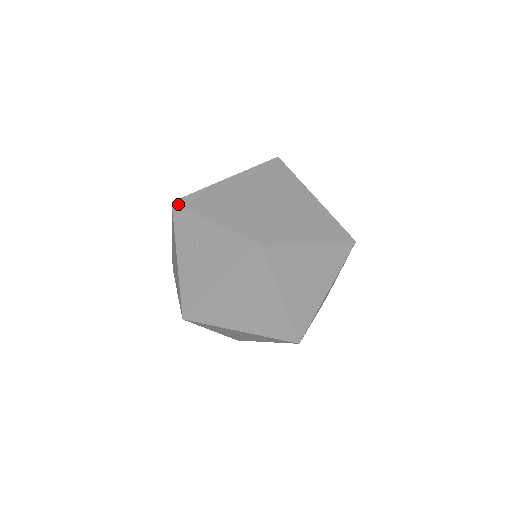
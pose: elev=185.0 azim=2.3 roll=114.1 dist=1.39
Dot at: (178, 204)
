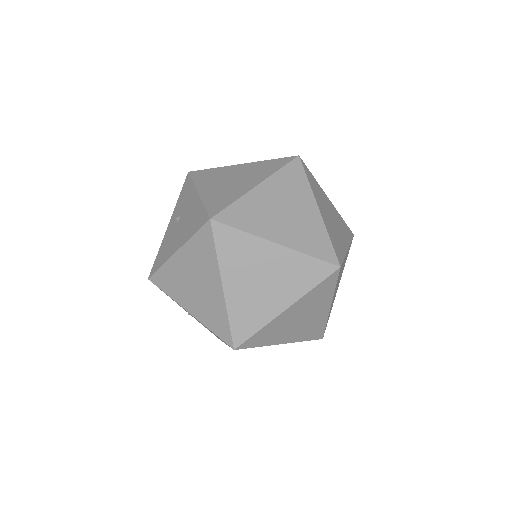
Dot at: (154, 284)
